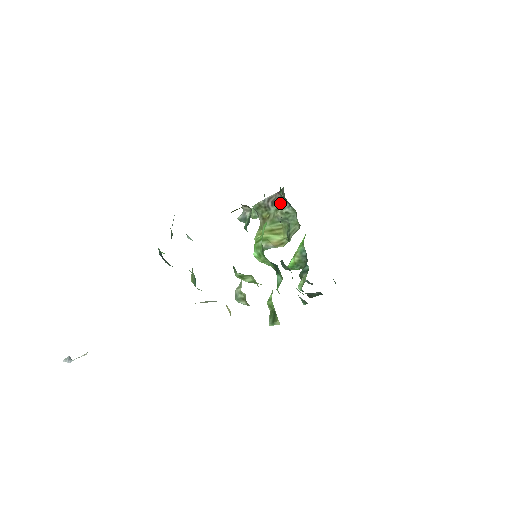
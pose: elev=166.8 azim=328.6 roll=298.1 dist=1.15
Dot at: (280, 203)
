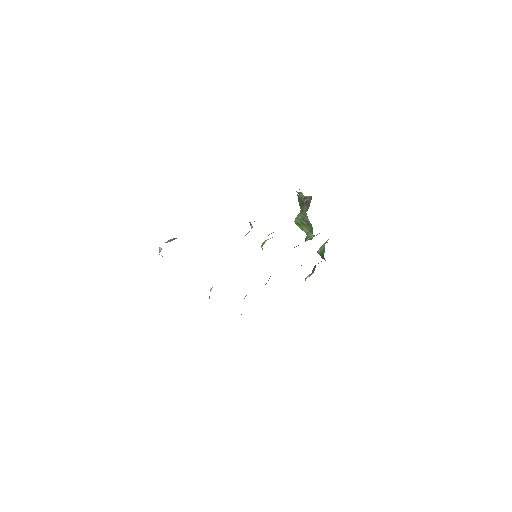
Dot at: occluded
